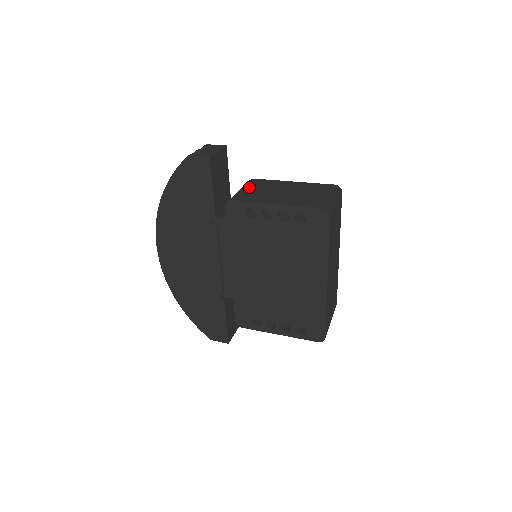
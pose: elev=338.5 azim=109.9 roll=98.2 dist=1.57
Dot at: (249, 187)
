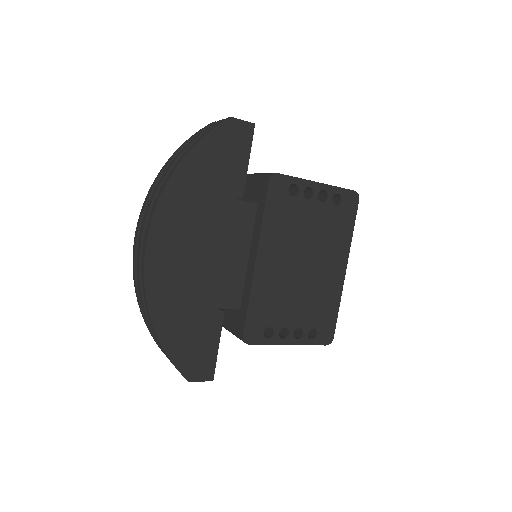
Dot at: occluded
